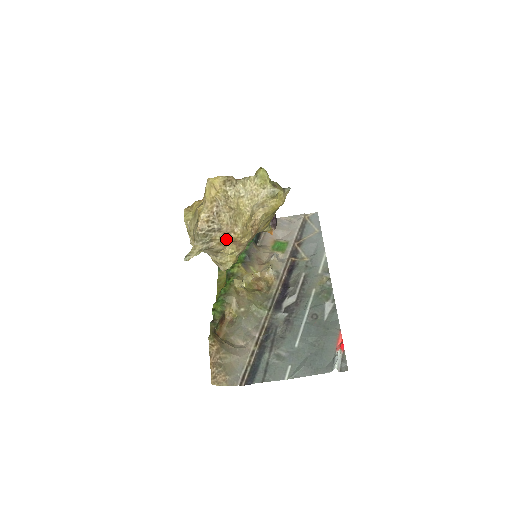
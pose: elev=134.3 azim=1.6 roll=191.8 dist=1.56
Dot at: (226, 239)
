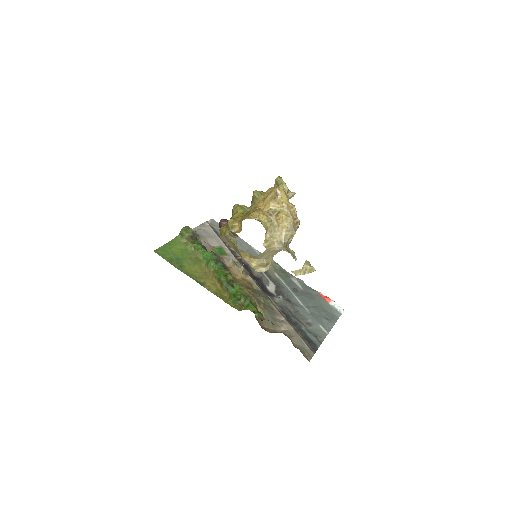
Dot at: occluded
